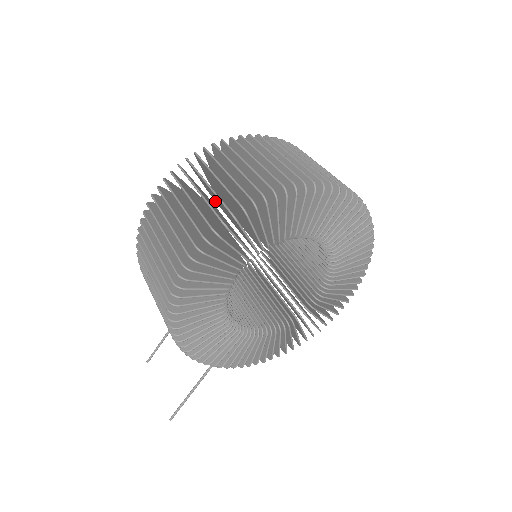
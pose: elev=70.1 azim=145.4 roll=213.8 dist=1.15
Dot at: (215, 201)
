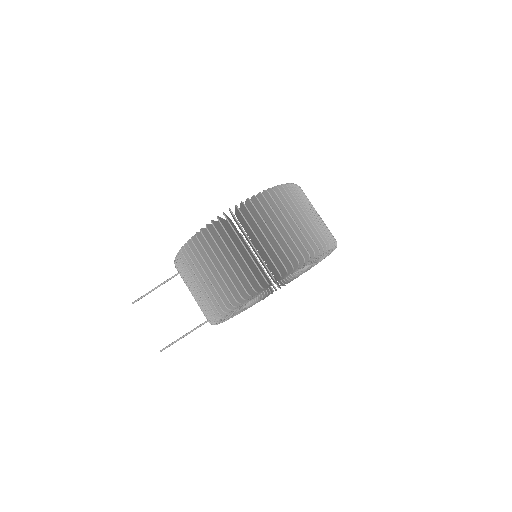
Dot at: occluded
